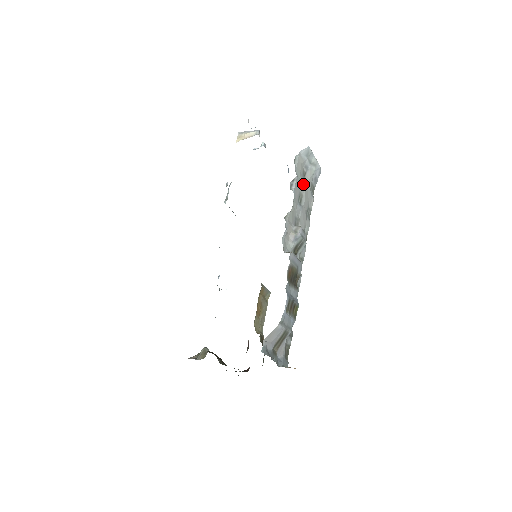
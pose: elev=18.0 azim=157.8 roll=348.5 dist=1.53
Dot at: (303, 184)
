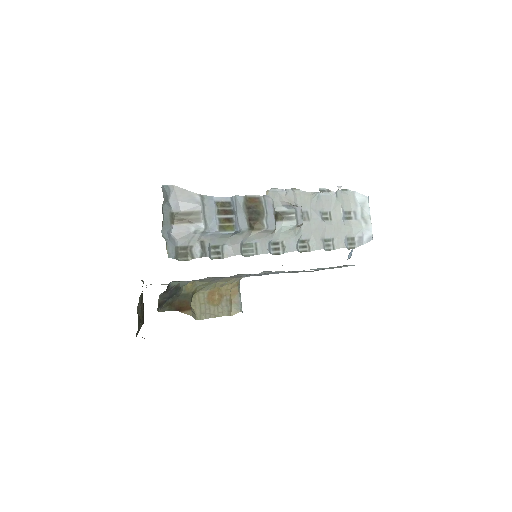
Dot at: (340, 214)
